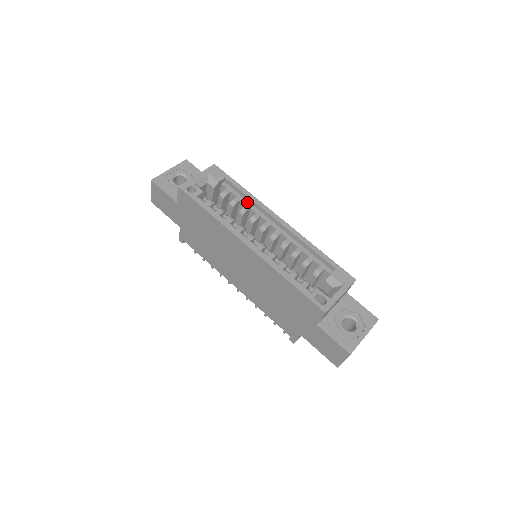
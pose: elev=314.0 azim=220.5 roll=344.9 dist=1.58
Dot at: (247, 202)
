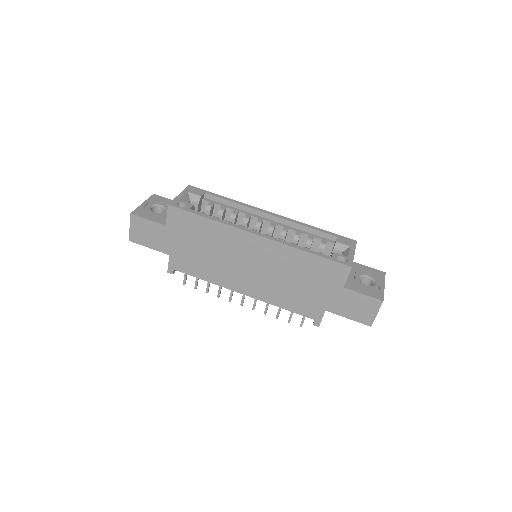
Dot at: (233, 208)
